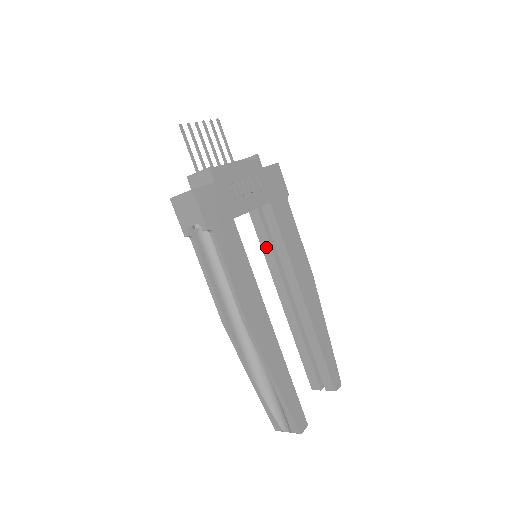
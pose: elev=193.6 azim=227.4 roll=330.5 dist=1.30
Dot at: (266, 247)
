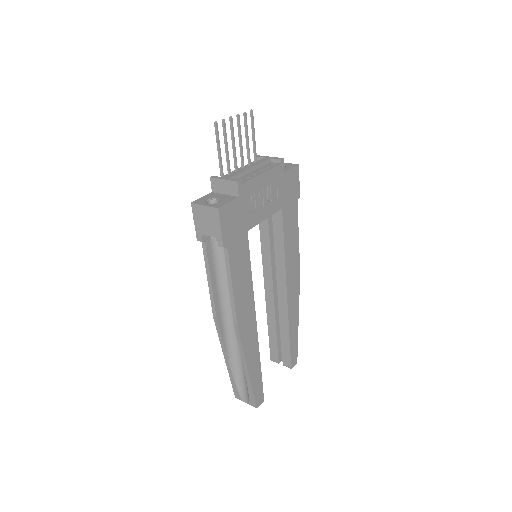
Dot at: (265, 242)
